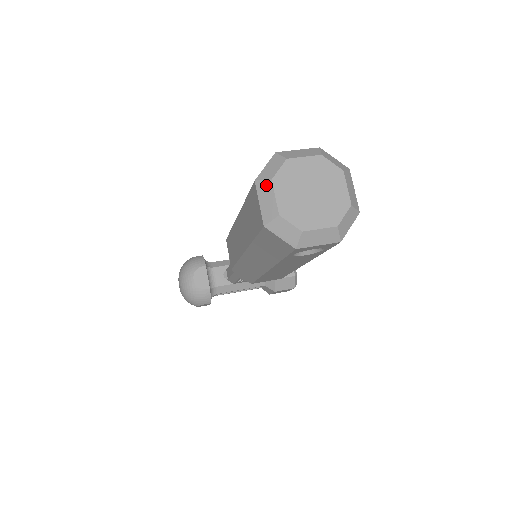
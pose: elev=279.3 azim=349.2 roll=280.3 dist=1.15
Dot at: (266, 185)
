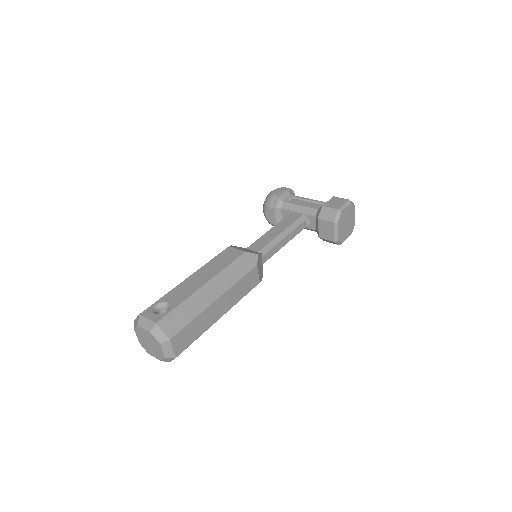
Dot at: occluded
